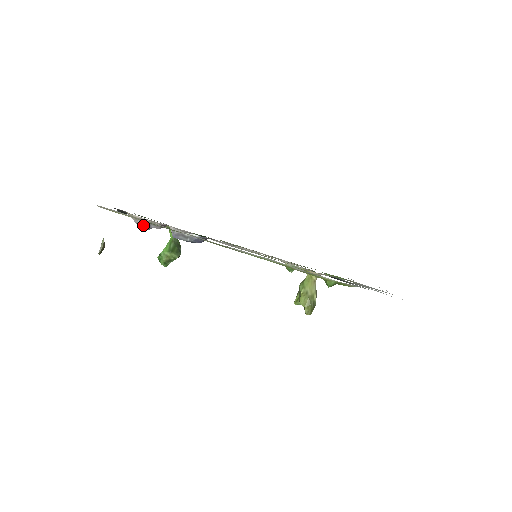
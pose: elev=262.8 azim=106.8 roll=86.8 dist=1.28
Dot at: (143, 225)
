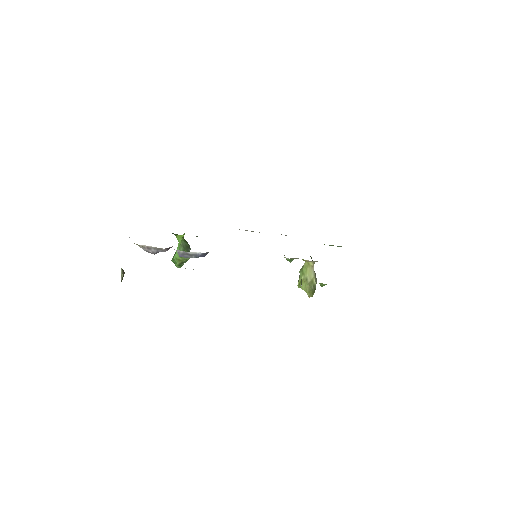
Dot at: (151, 251)
